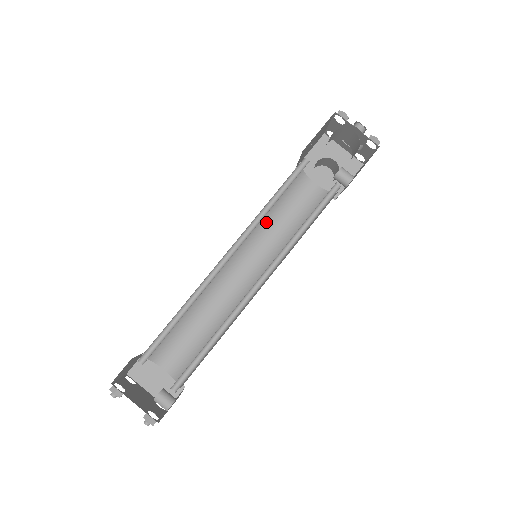
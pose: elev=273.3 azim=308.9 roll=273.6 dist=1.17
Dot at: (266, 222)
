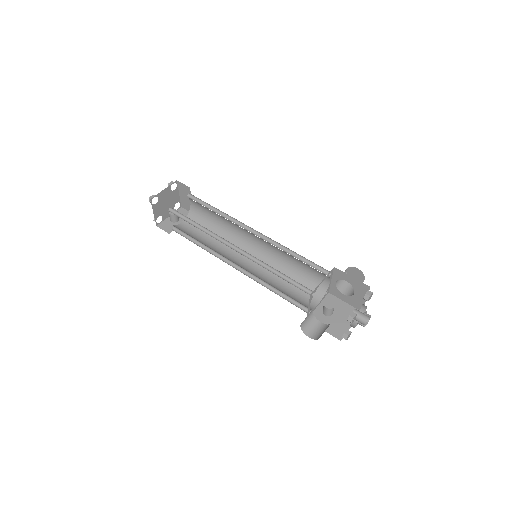
Dot at: (286, 253)
